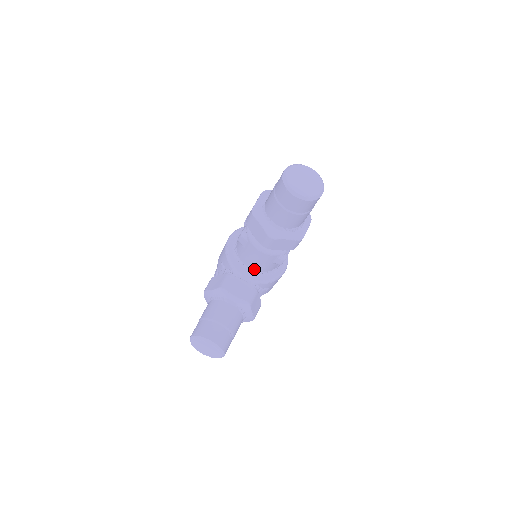
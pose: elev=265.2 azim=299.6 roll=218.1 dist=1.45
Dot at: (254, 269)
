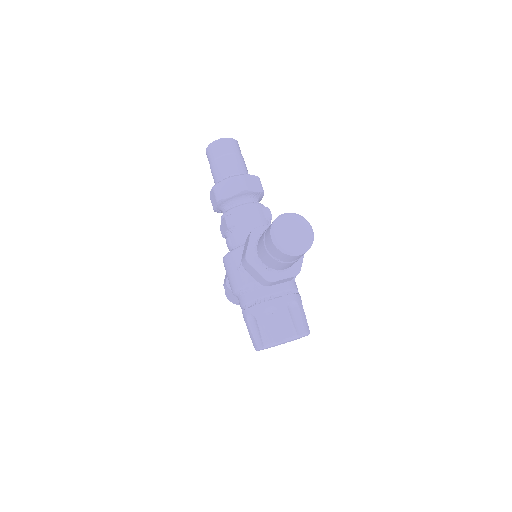
Dot at: occluded
